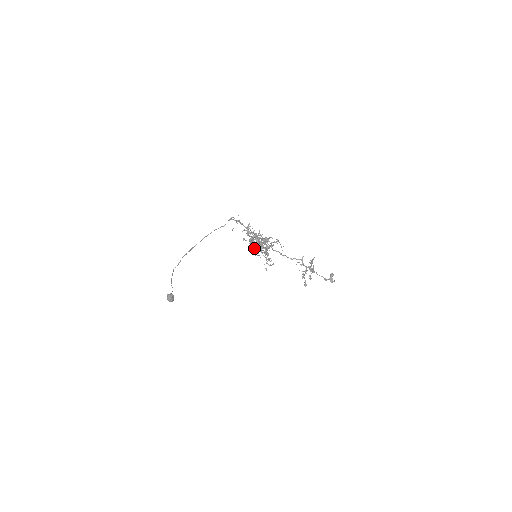
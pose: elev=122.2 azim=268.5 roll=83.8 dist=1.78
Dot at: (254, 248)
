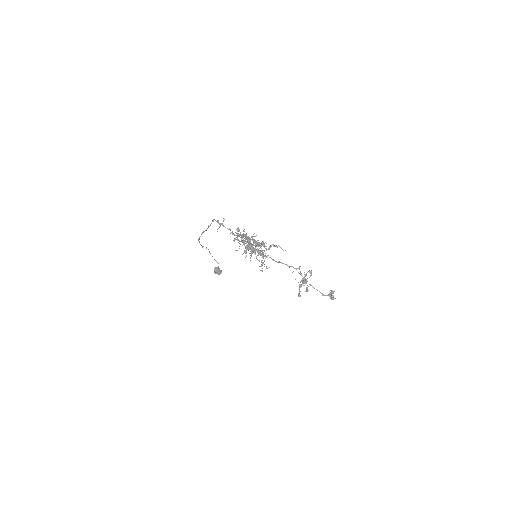
Dot at: (244, 250)
